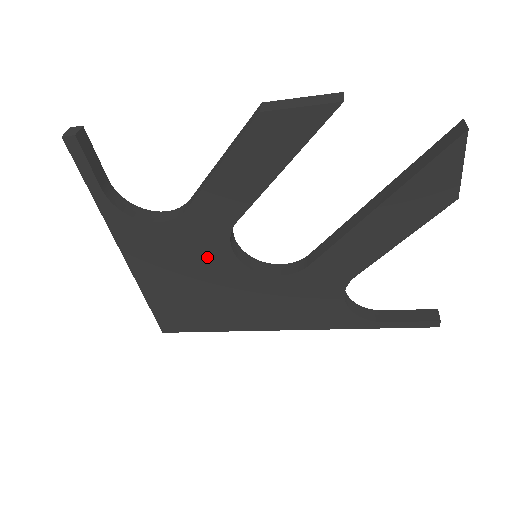
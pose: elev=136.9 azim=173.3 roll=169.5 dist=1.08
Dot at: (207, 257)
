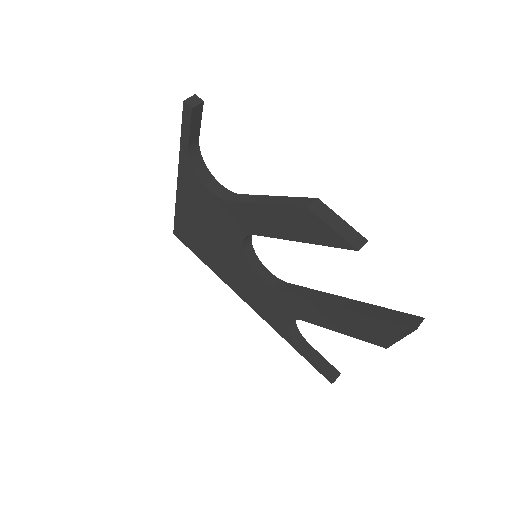
Dot at: (226, 231)
